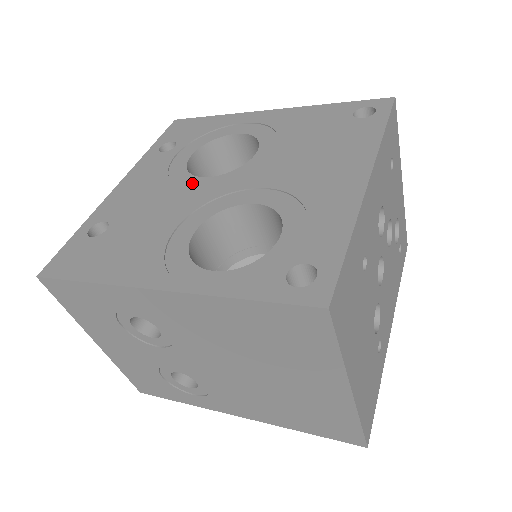
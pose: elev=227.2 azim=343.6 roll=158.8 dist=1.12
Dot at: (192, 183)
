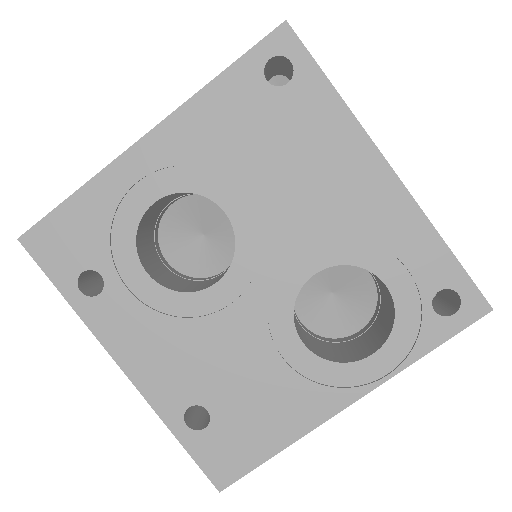
Dot at: (211, 301)
